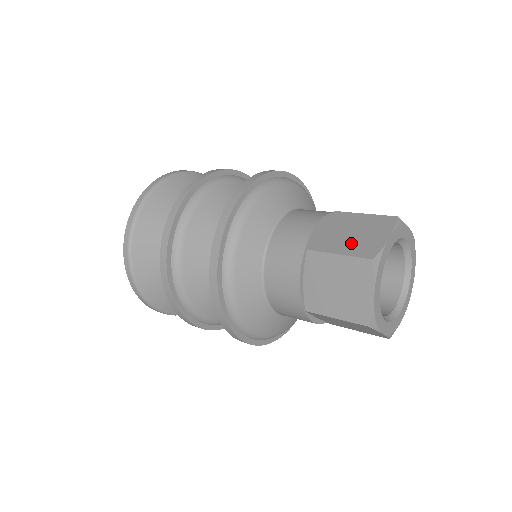
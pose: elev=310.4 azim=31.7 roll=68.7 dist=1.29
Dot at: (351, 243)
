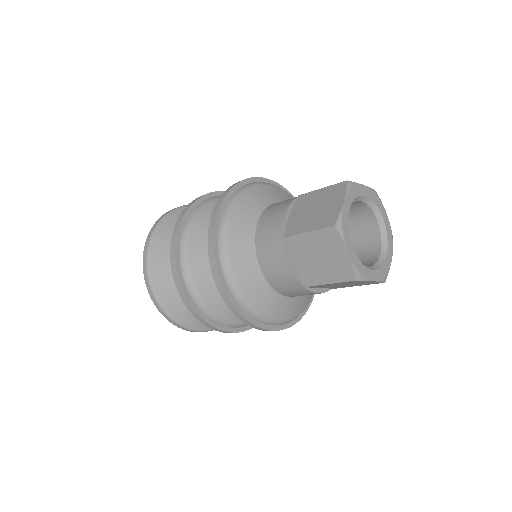
Dot at: (328, 270)
